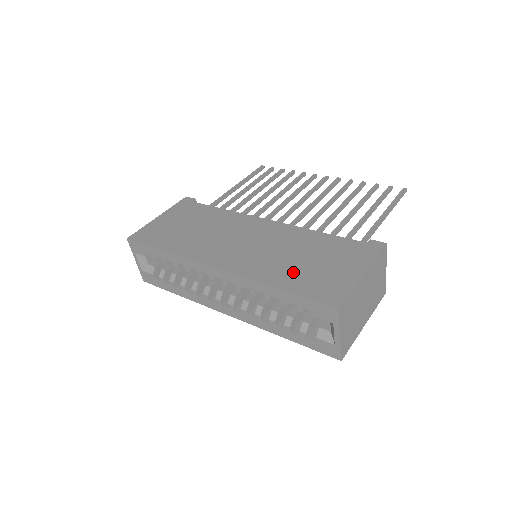
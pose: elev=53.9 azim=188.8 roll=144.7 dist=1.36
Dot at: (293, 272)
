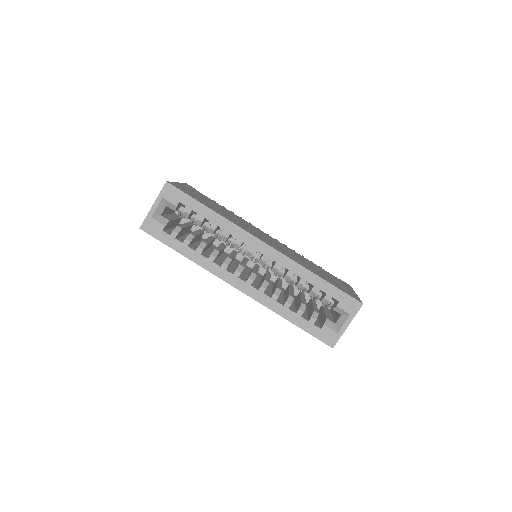
Dot at: (318, 272)
